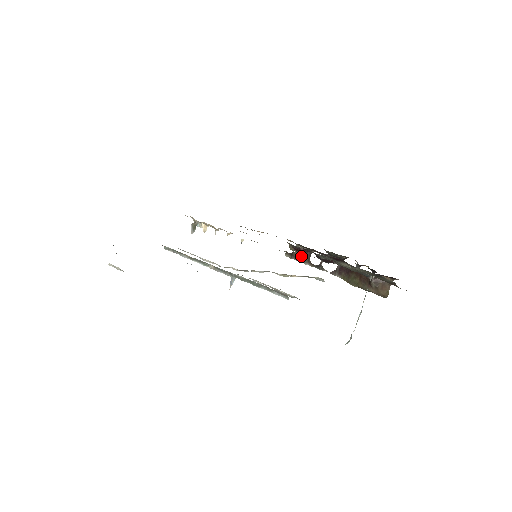
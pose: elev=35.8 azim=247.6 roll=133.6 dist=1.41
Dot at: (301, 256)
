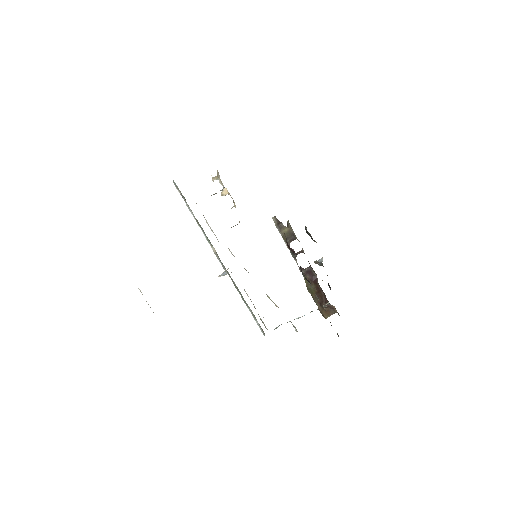
Dot at: (286, 233)
